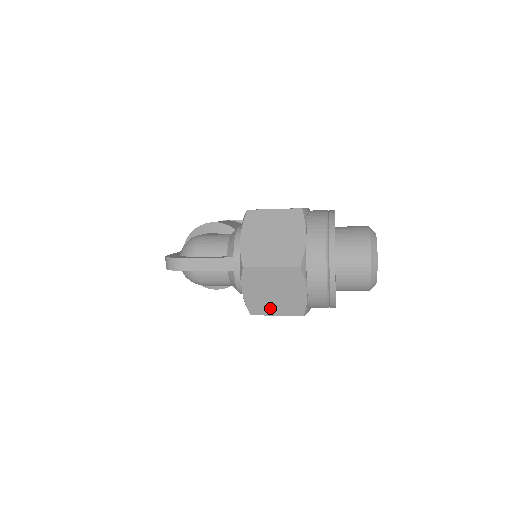
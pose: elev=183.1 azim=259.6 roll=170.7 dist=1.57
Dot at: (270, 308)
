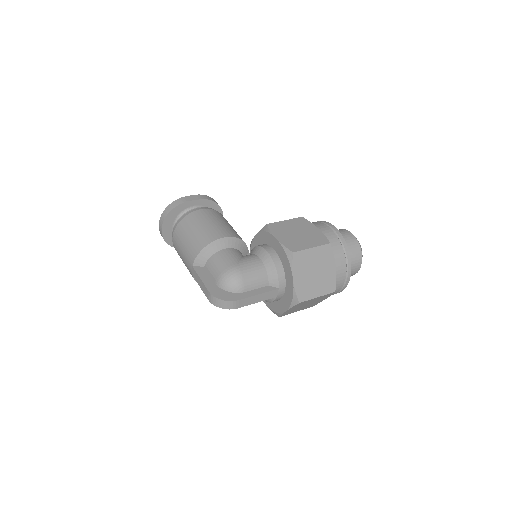
Dot at: occluded
